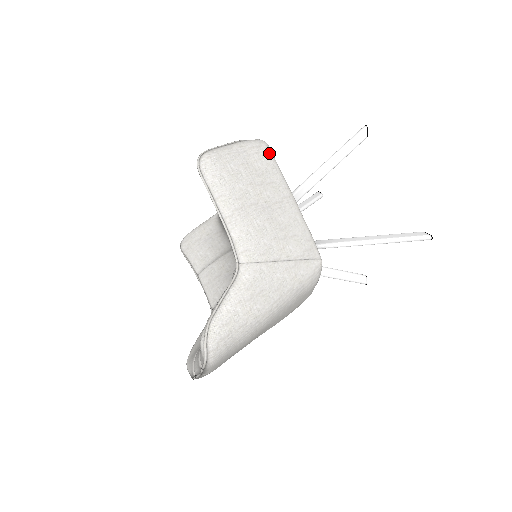
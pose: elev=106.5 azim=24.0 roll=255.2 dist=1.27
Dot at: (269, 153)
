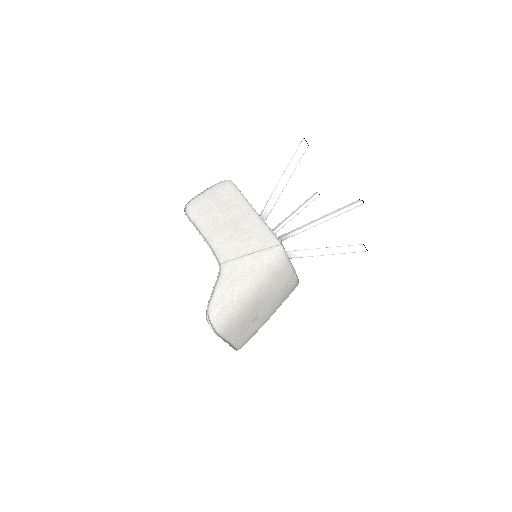
Dot at: (232, 187)
